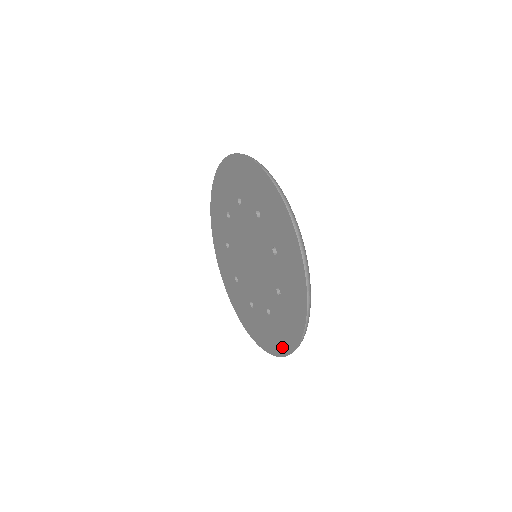
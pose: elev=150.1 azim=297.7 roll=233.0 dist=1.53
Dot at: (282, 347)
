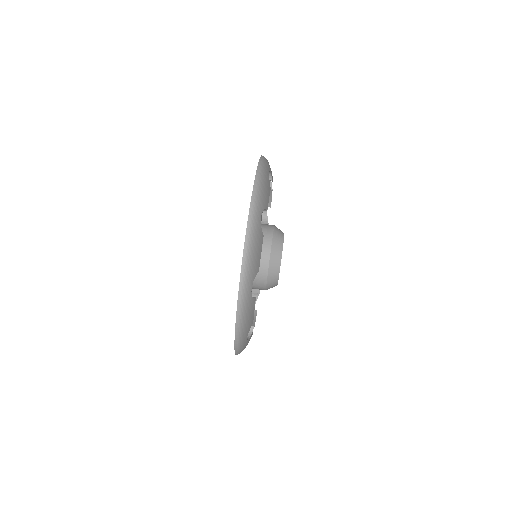
Dot at: occluded
